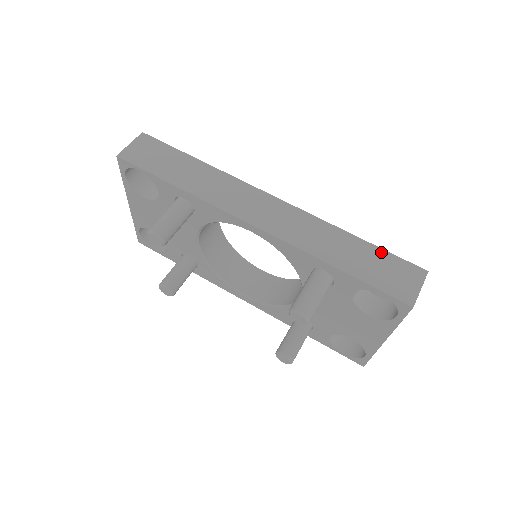
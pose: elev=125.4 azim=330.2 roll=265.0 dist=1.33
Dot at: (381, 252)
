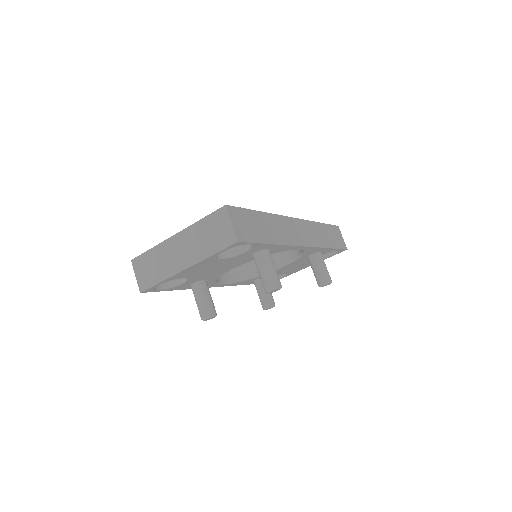
Dot at: (329, 226)
